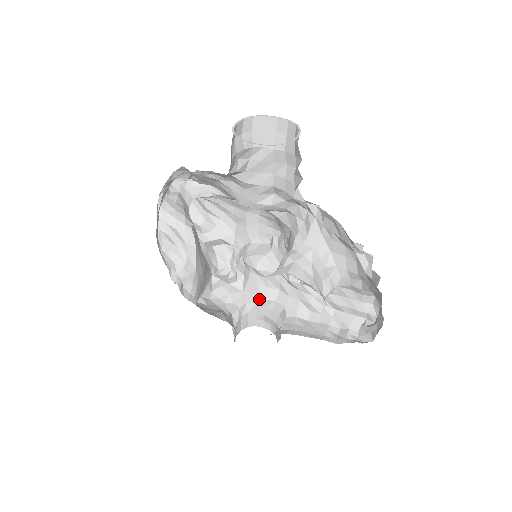
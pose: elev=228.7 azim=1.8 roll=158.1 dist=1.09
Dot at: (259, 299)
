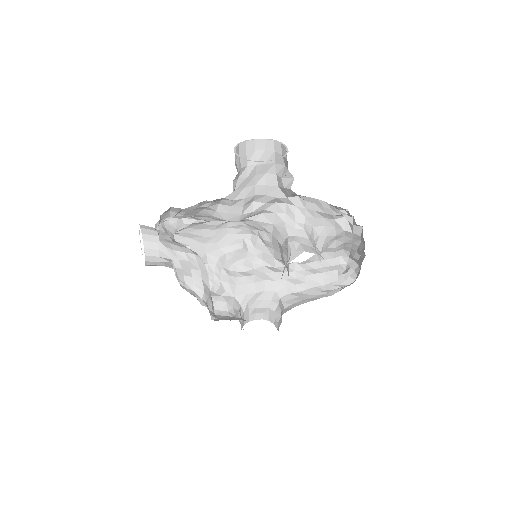
Dot at: (251, 296)
